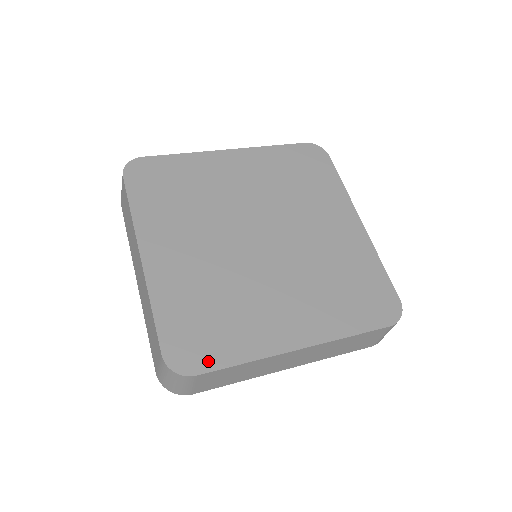
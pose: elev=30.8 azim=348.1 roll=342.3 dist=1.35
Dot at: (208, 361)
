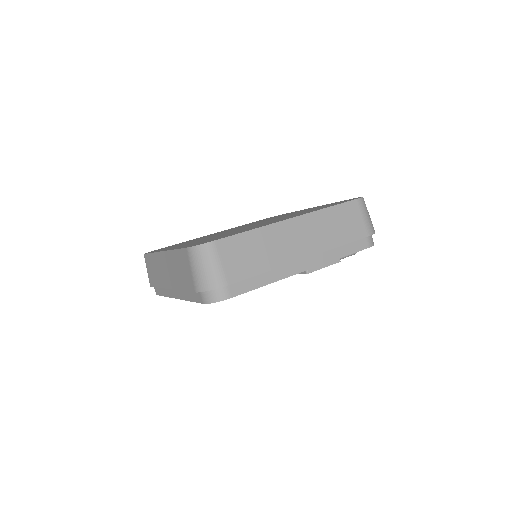
Dot at: occluded
